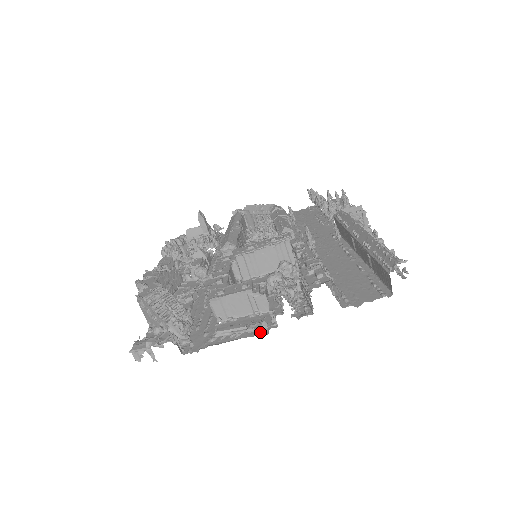
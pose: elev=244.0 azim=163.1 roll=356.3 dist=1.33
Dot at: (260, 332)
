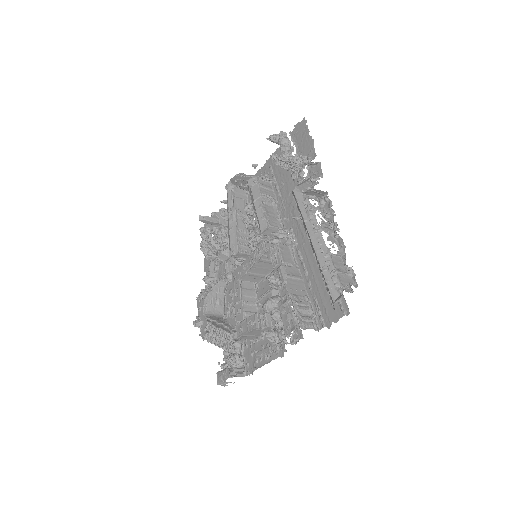
Dot at: (279, 353)
